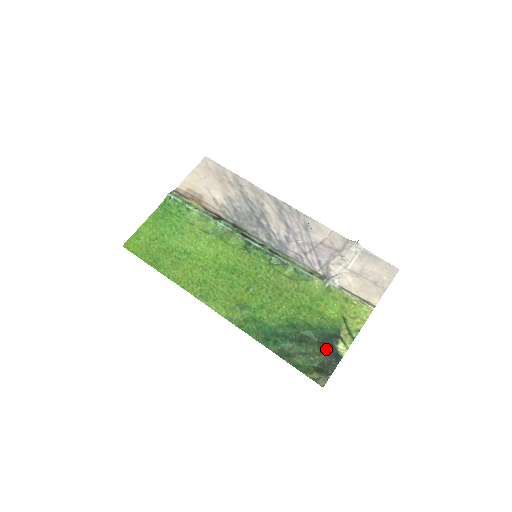
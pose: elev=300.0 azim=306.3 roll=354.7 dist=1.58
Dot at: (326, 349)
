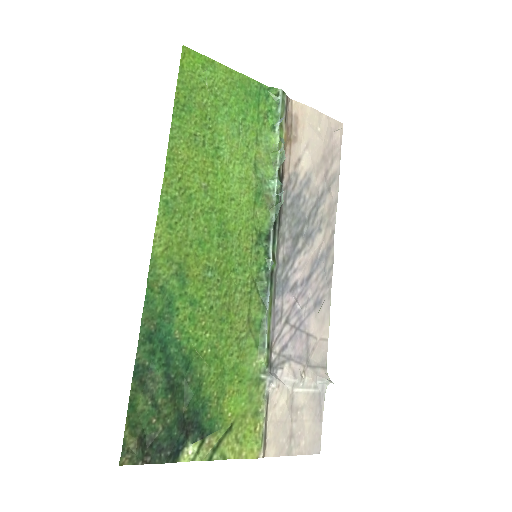
Dot at: (178, 432)
